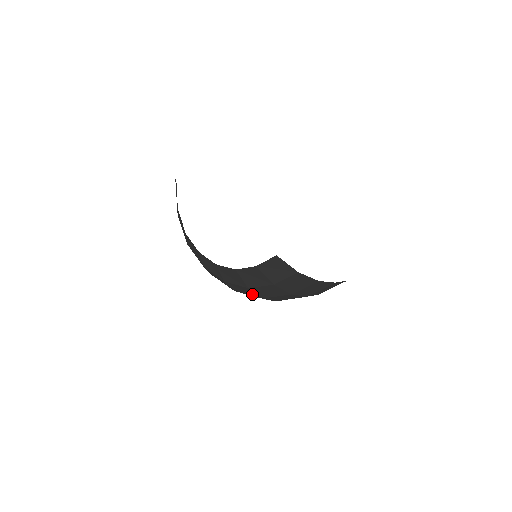
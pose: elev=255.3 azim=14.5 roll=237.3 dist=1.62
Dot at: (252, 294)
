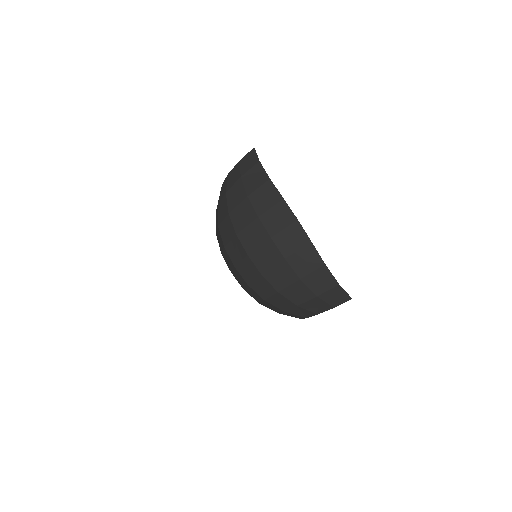
Dot at: (225, 212)
